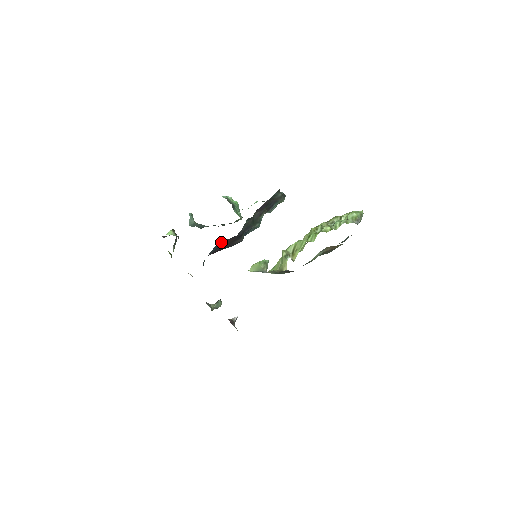
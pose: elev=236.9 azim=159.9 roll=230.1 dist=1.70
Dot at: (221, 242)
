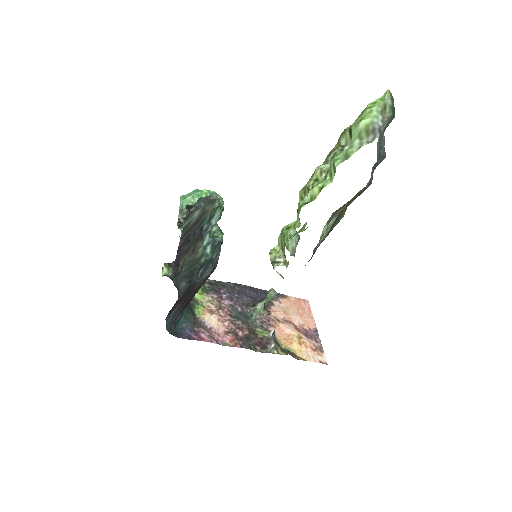
Dot at: (169, 313)
